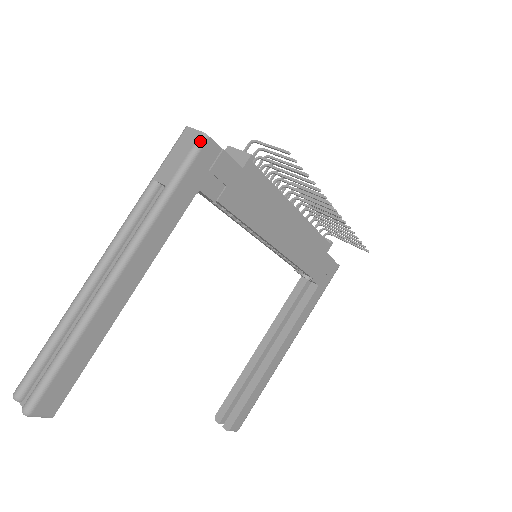
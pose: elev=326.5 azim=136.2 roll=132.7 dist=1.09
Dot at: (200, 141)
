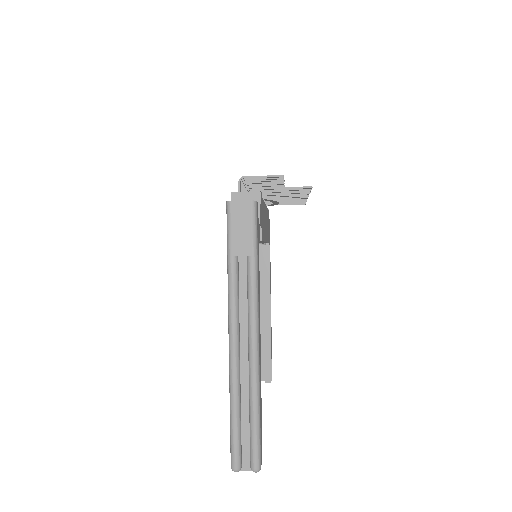
Dot at: (254, 208)
